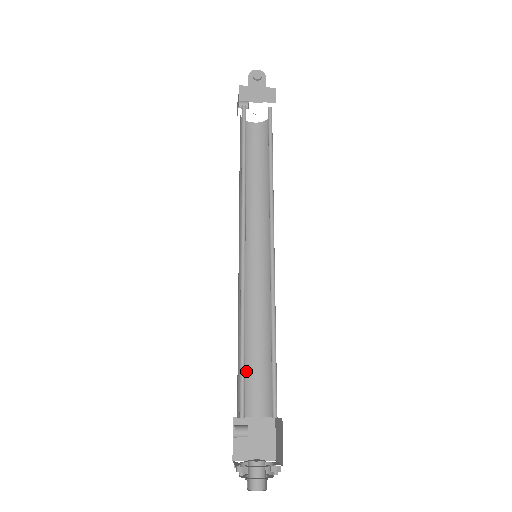
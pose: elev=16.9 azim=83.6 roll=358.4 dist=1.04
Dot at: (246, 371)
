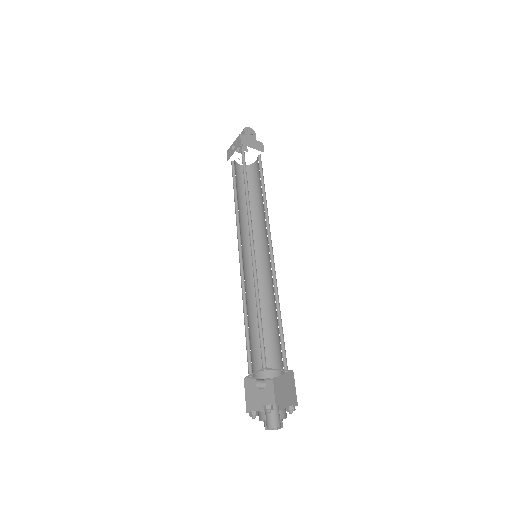
Dot at: (251, 342)
